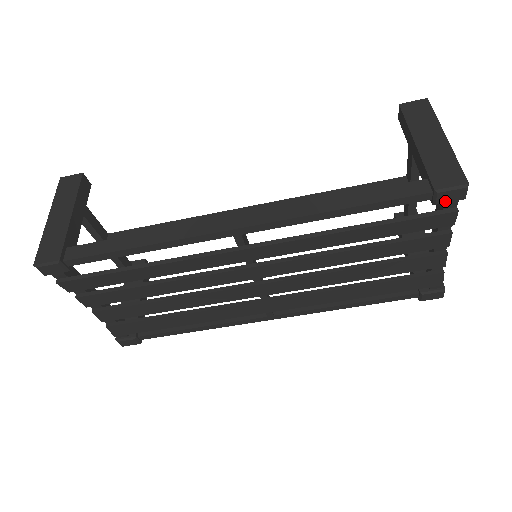
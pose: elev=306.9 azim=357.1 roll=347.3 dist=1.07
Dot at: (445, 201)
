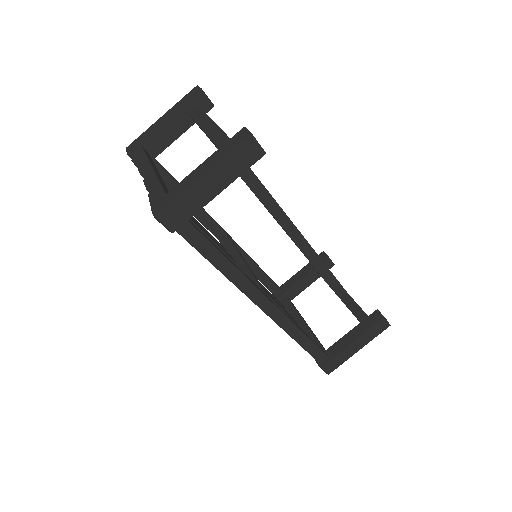
Dot at: occluded
